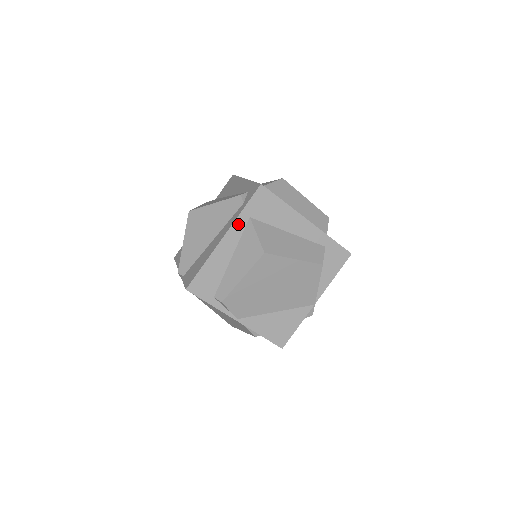
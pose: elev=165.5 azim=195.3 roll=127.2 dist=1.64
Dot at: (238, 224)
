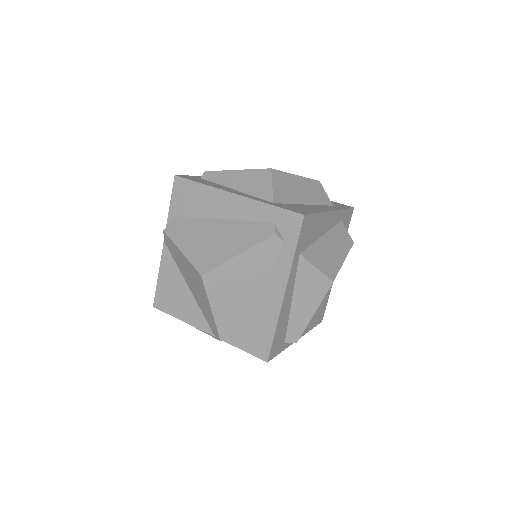
Dot at: (293, 269)
